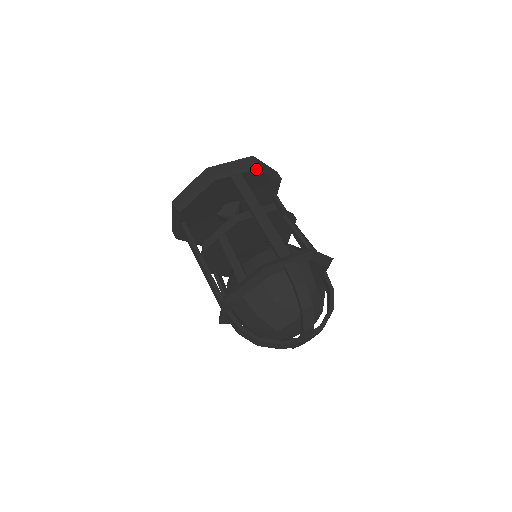
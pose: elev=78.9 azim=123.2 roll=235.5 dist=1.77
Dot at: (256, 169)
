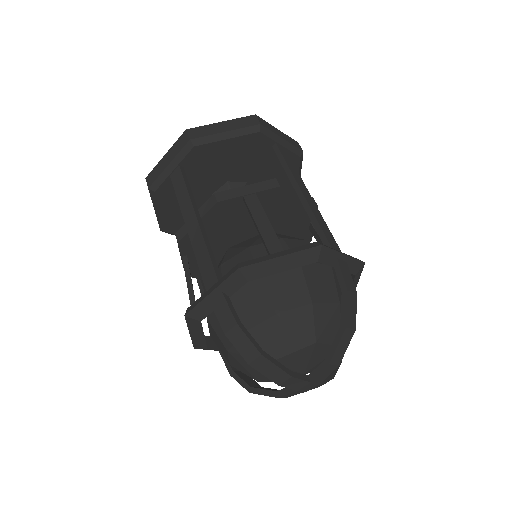
Dot at: (193, 148)
